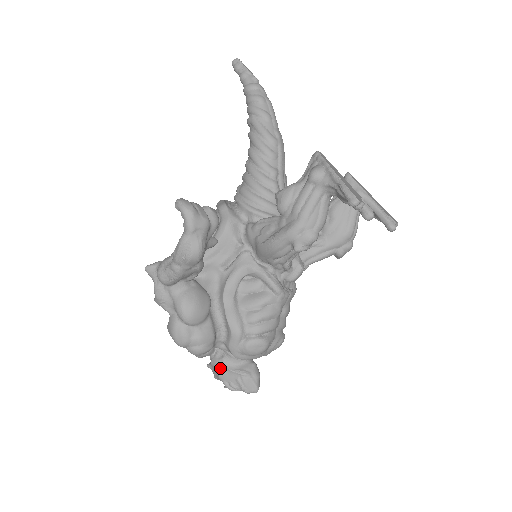
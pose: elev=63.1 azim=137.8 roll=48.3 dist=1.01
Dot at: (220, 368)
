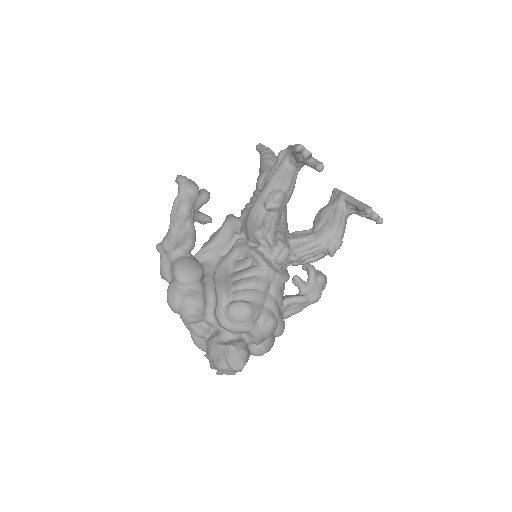
Dot at: (211, 345)
